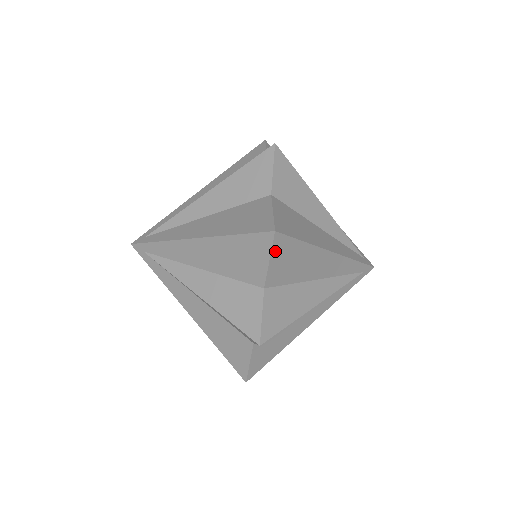
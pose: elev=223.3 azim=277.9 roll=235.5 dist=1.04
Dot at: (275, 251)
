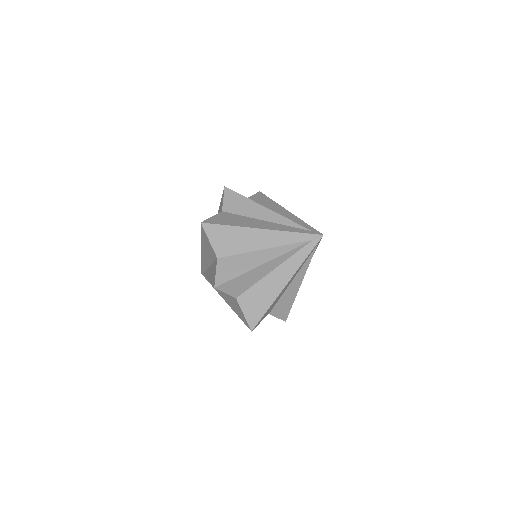
Dot at: (209, 234)
